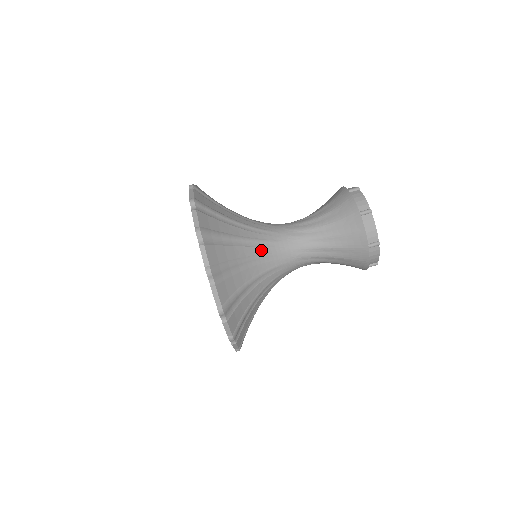
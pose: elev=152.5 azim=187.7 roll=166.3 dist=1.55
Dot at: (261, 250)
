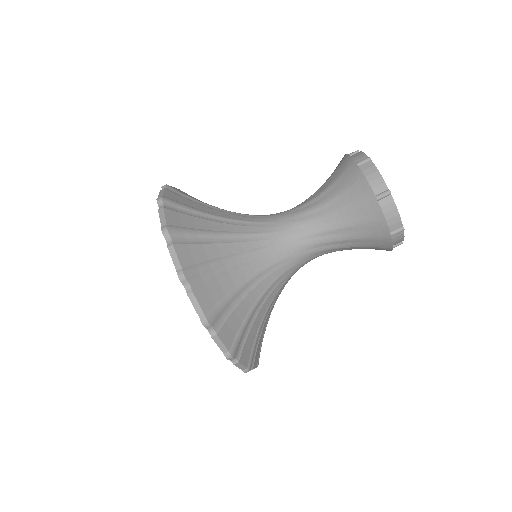
Dot at: (261, 262)
